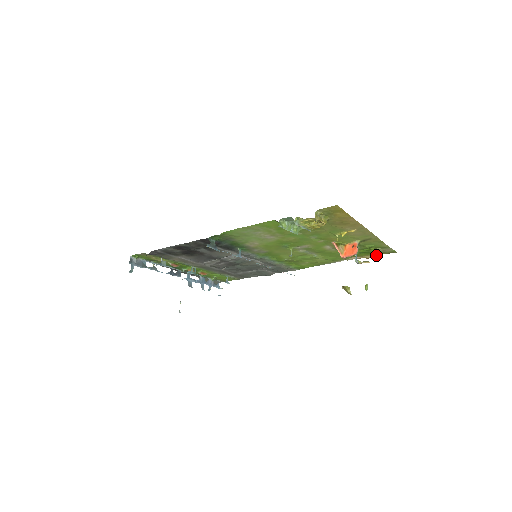
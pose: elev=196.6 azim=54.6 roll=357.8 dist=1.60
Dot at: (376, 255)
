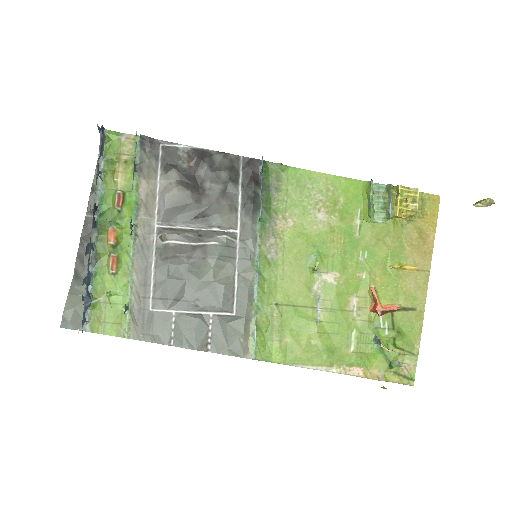
Dot at: (385, 378)
